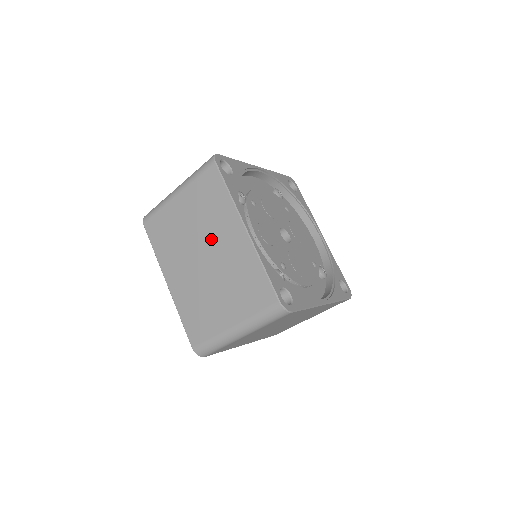
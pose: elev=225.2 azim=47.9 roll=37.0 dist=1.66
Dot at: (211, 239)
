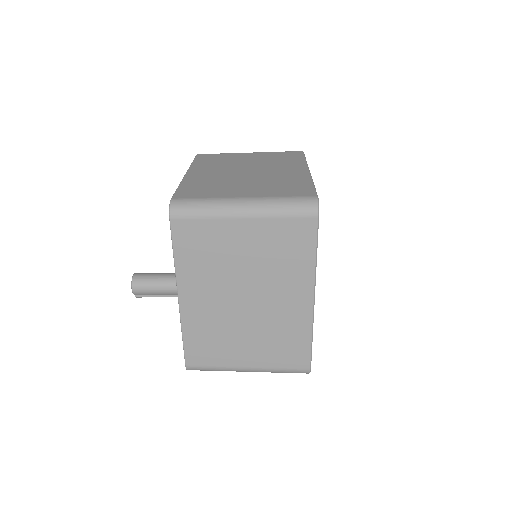
Dot at: (266, 288)
